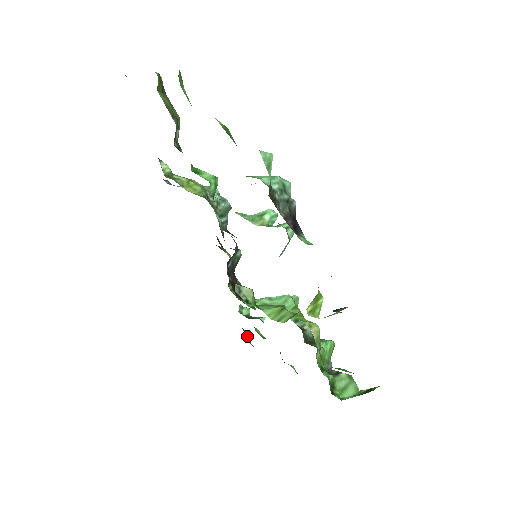
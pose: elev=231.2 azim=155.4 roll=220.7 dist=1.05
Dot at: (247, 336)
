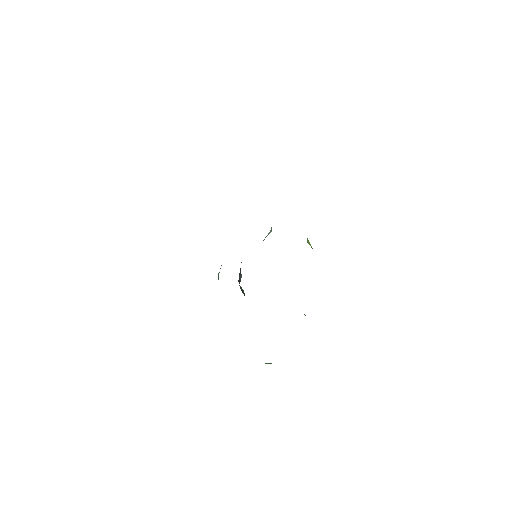
Dot at: occluded
